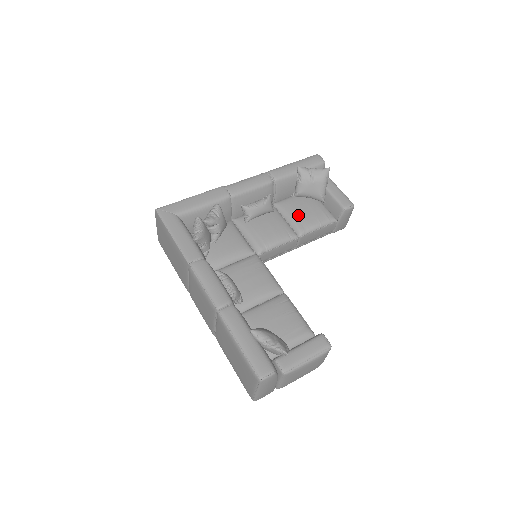
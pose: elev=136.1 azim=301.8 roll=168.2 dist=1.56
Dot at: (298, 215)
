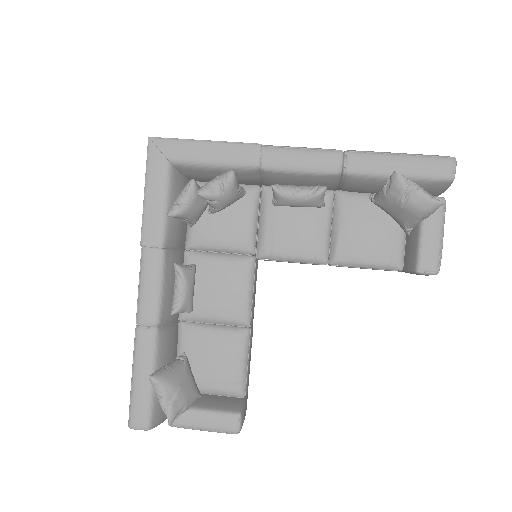
Dot at: (350, 234)
